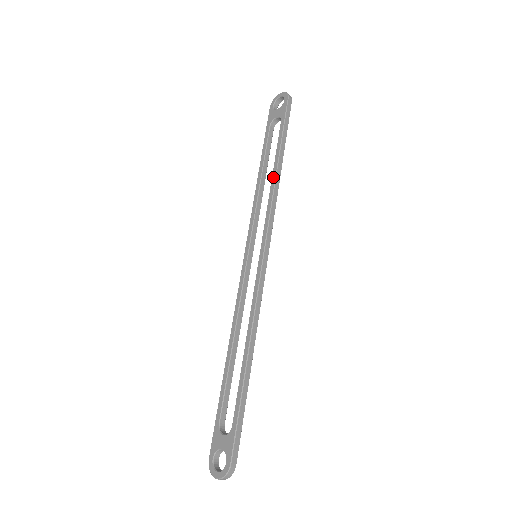
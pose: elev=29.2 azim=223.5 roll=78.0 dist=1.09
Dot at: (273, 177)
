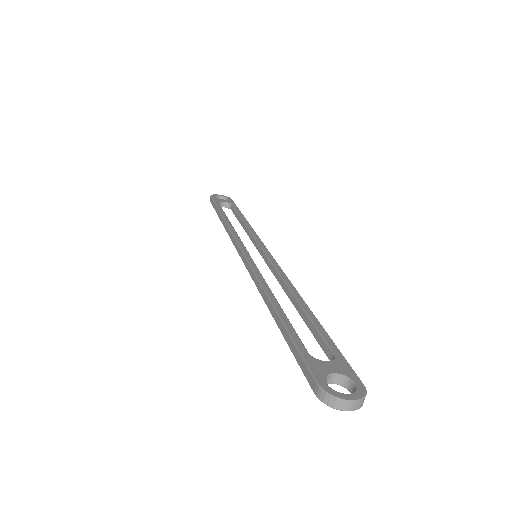
Dot at: (247, 223)
